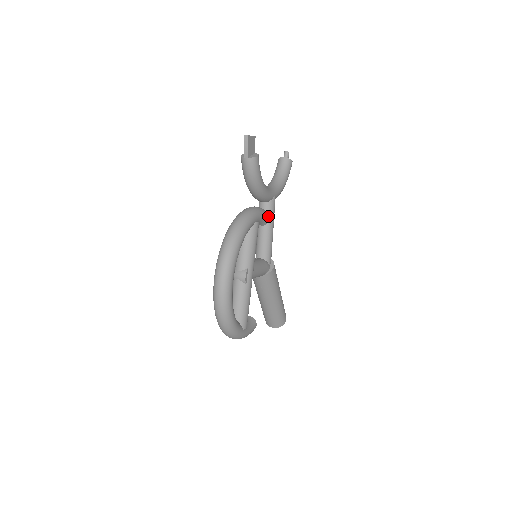
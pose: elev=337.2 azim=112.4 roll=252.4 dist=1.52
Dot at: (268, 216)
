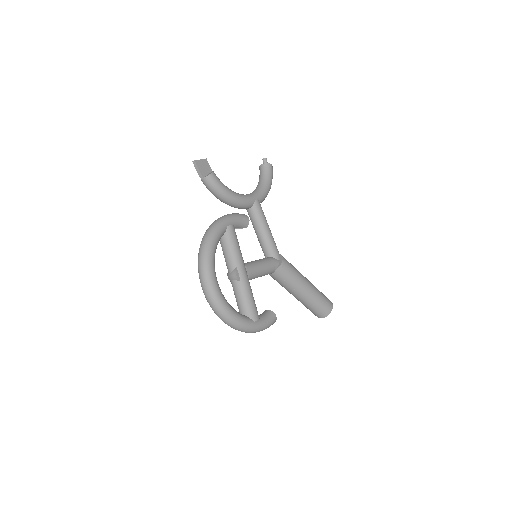
Dot at: (247, 218)
